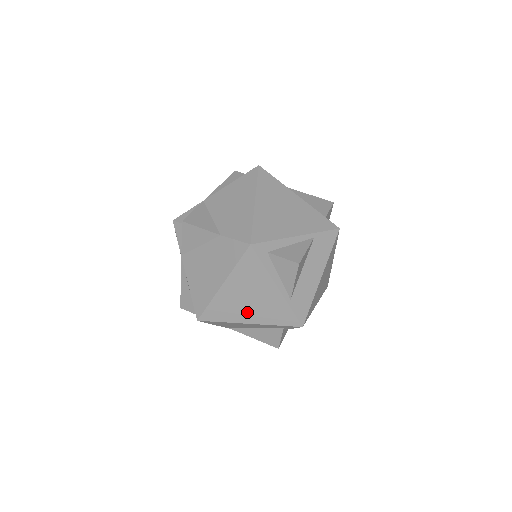
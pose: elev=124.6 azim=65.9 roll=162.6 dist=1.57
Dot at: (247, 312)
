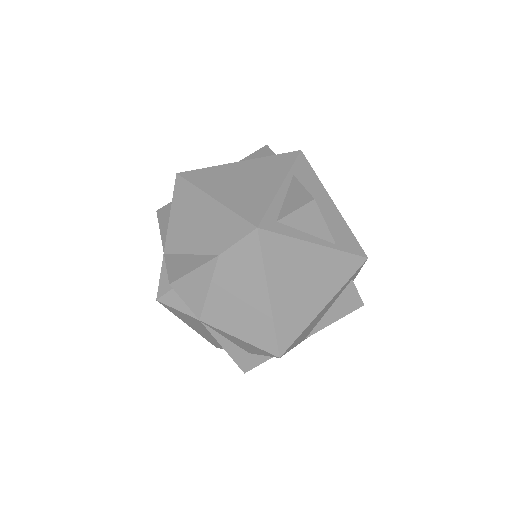
Dot at: (313, 298)
